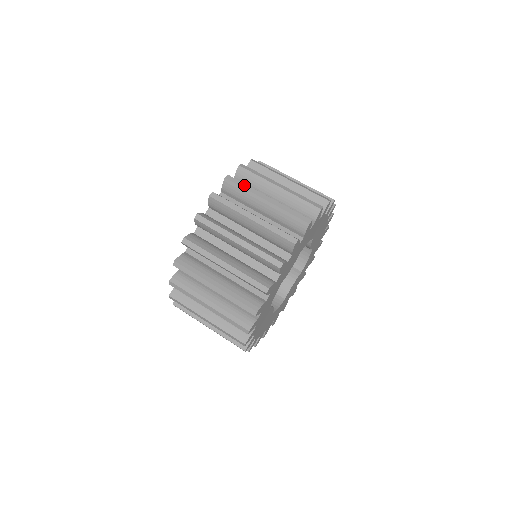
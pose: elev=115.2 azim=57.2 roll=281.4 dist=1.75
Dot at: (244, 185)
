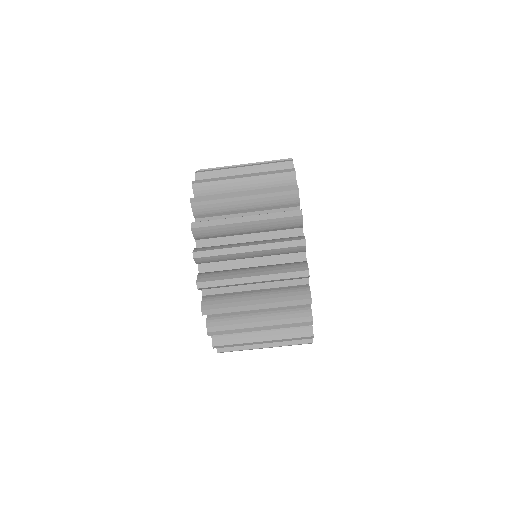
Dot at: (221, 282)
